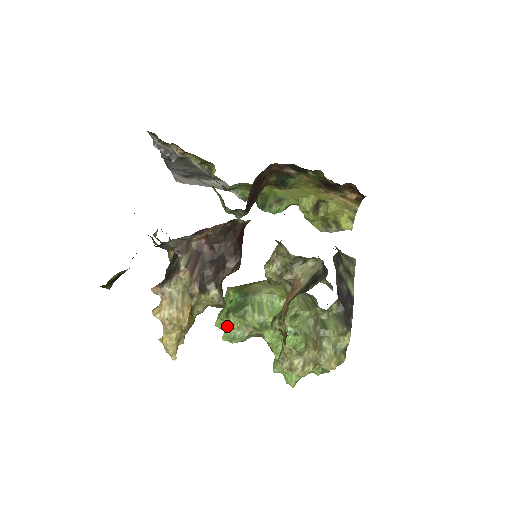
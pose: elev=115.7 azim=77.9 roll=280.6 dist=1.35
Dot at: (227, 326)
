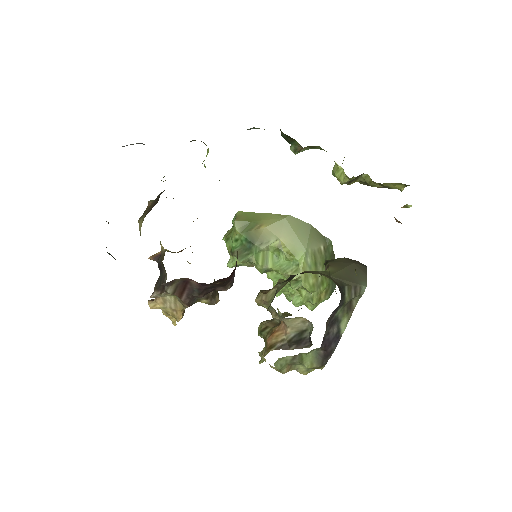
Dot at: (232, 258)
